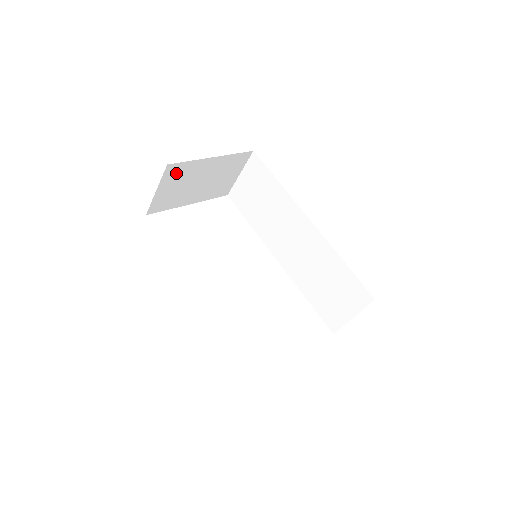
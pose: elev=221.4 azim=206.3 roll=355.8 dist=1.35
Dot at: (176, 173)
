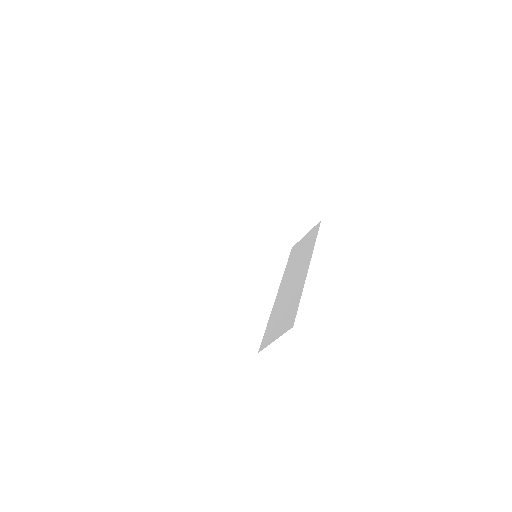
Dot at: (259, 186)
